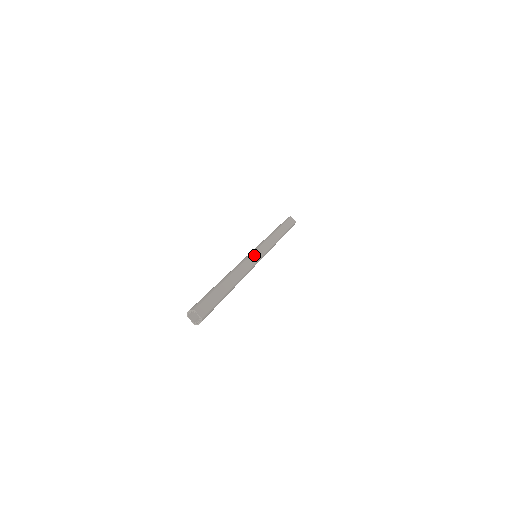
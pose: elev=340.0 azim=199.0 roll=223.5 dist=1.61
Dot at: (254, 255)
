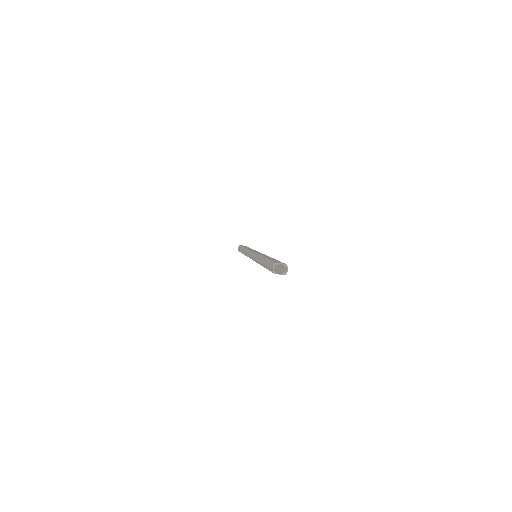
Dot at: (256, 252)
